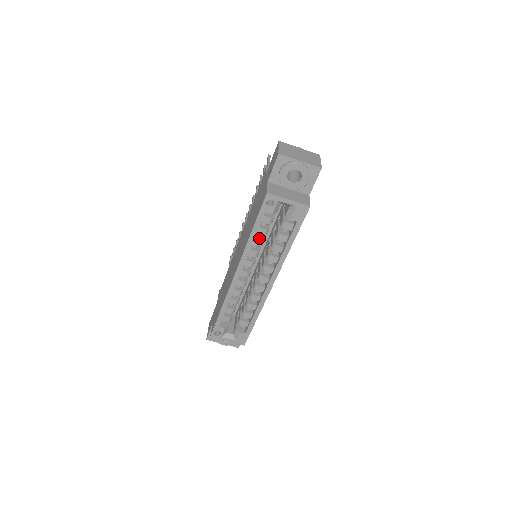
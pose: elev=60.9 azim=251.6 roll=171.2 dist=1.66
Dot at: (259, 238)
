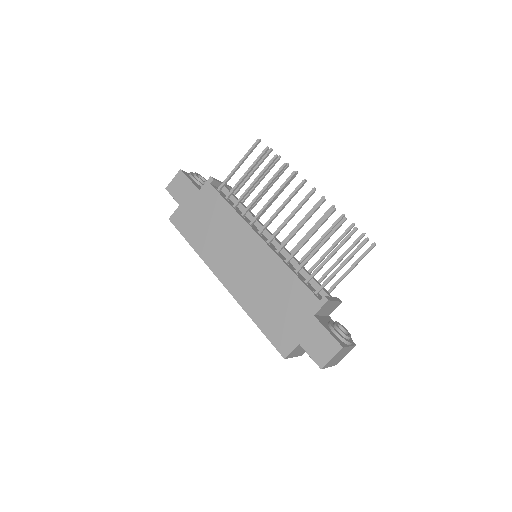
Dot at: occluded
